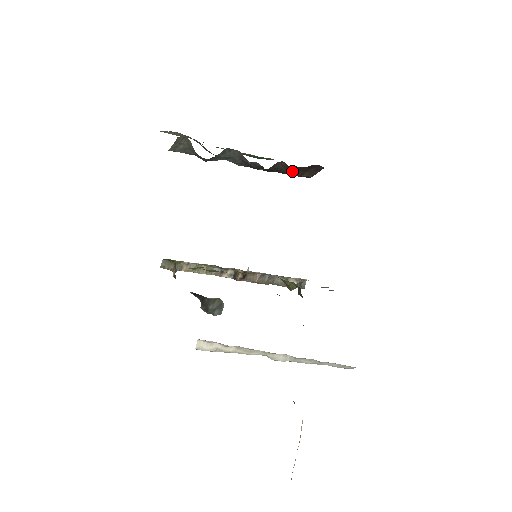
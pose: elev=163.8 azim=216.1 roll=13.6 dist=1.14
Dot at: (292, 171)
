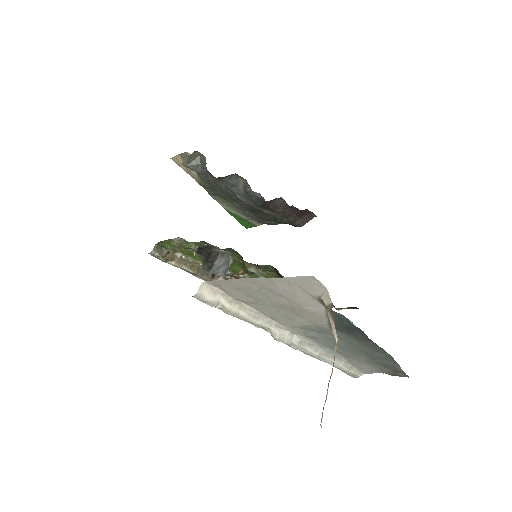
Dot at: (287, 213)
